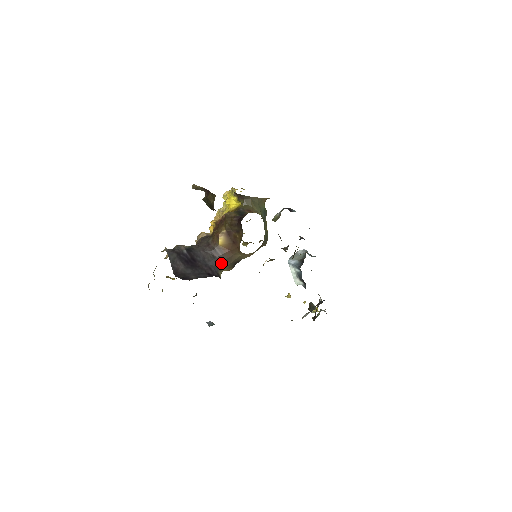
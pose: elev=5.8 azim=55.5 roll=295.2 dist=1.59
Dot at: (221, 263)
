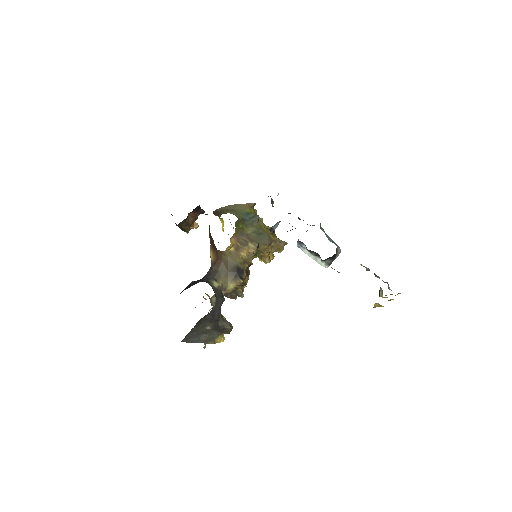
Dot at: (215, 274)
